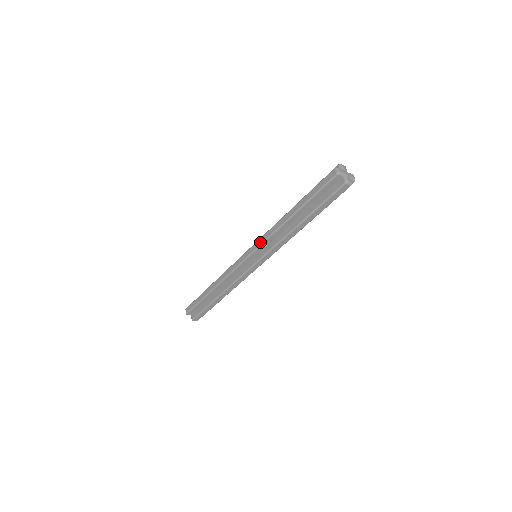
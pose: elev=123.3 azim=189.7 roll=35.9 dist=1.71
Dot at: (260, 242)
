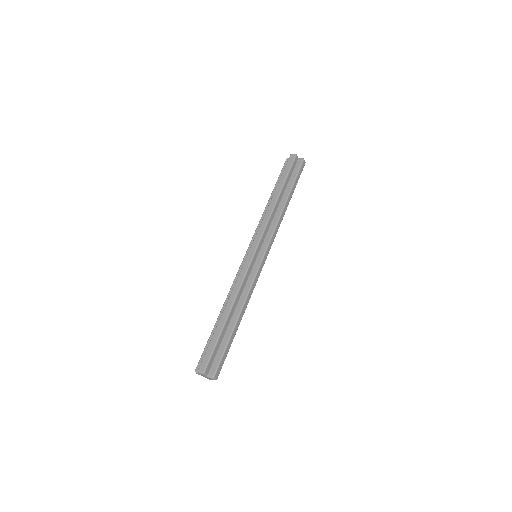
Dot at: (261, 232)
